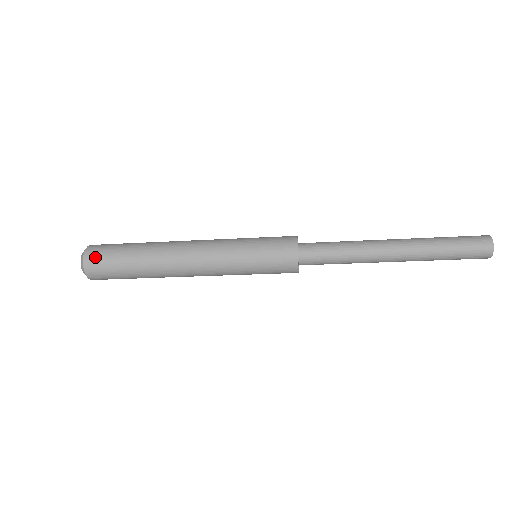
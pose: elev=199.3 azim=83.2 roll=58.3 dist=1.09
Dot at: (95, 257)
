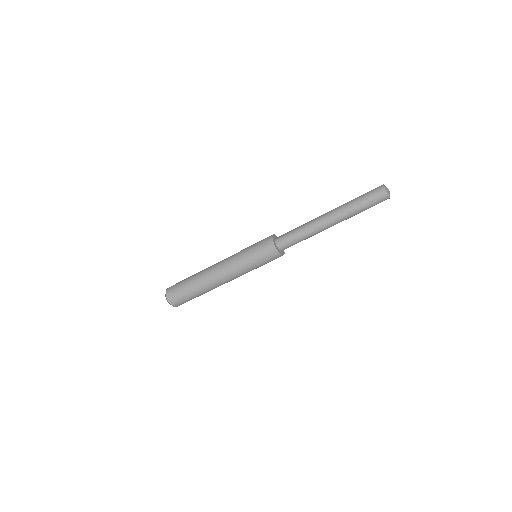
Dot at: (171, 291)
